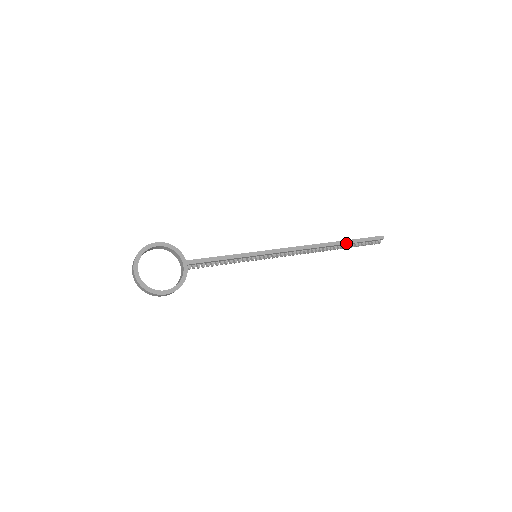
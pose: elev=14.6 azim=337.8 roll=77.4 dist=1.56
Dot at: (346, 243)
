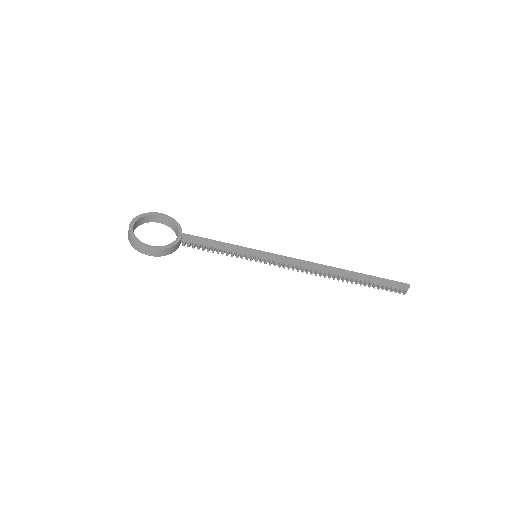
Dot at: (361, 275)
